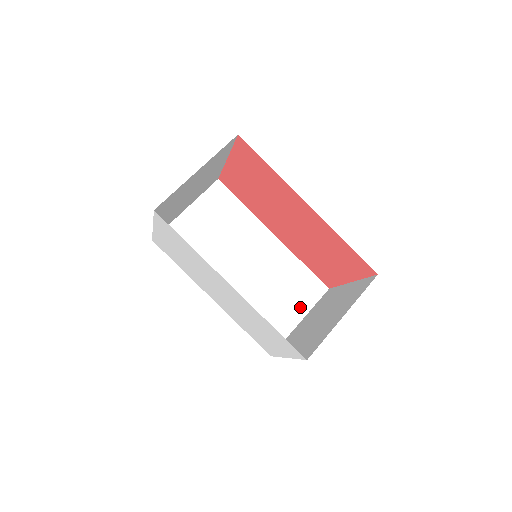
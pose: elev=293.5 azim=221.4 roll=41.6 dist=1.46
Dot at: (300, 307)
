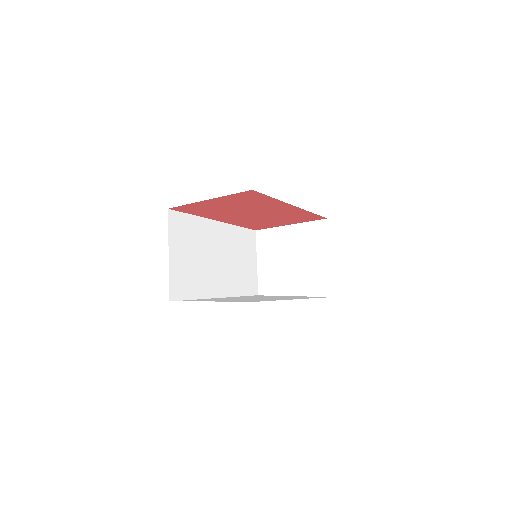
Dot at: (252, 257)
